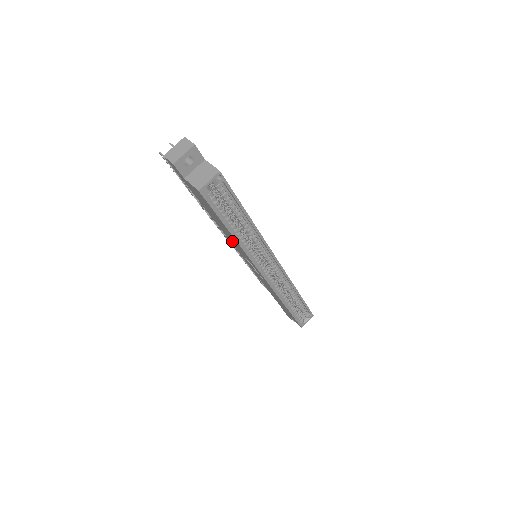
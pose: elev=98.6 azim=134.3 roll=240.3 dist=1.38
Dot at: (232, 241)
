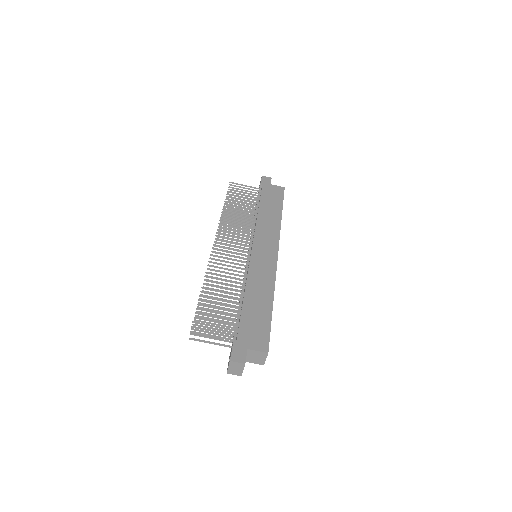
Dot at: occluded
